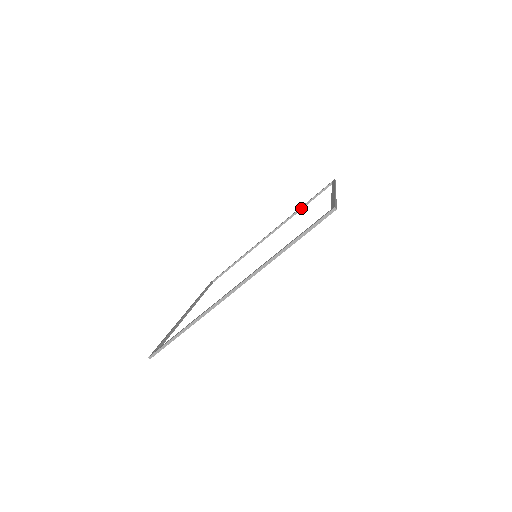
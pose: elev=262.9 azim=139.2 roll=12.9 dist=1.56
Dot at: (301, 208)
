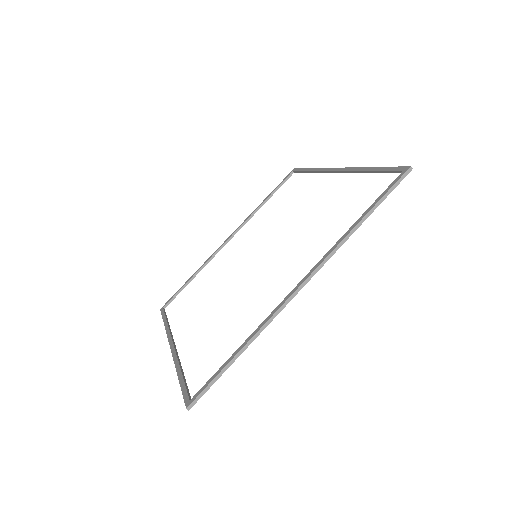
Dot at: (366, 171)
